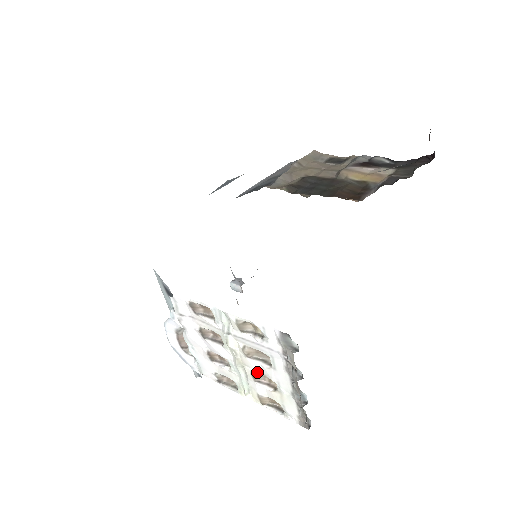
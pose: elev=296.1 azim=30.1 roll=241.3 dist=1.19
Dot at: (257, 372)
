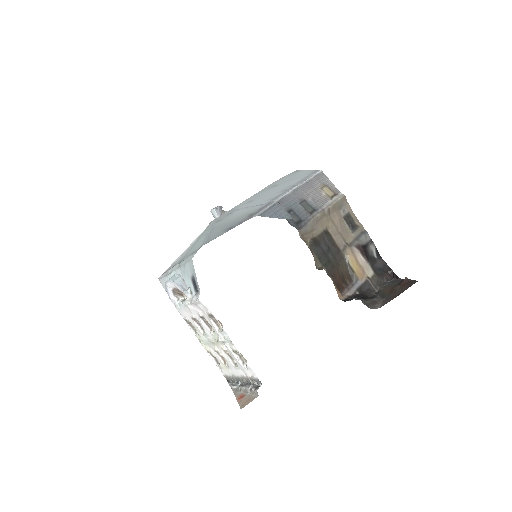
Dot at: (222, 355)
